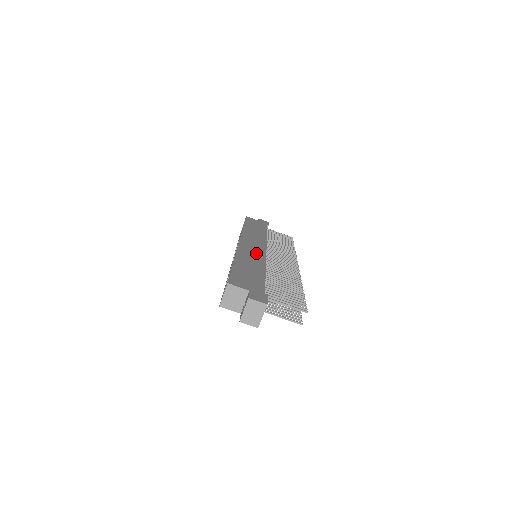
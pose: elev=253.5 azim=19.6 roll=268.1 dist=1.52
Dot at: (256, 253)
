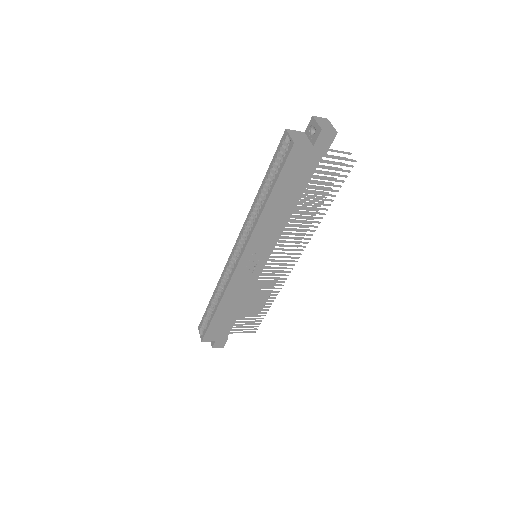
Dot at: occluded
